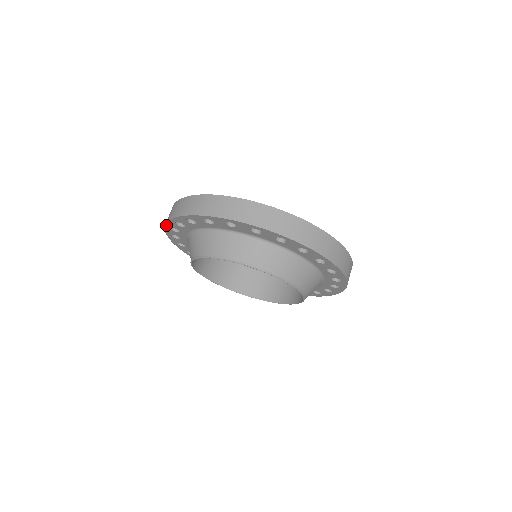
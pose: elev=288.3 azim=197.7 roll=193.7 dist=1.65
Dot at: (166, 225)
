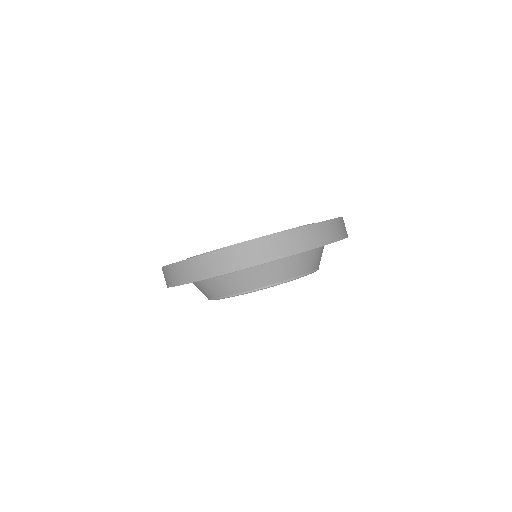
Dot at: (188, 283)
